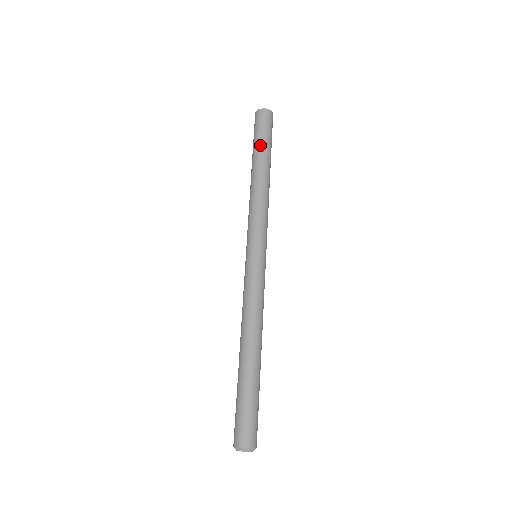
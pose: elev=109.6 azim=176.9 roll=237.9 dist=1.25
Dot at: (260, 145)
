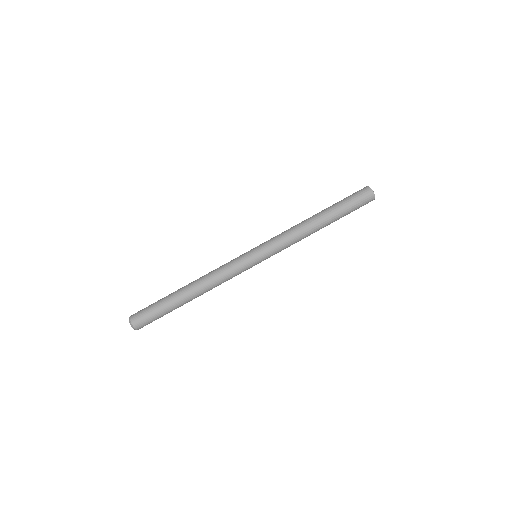
Dot at: (343, 214)
